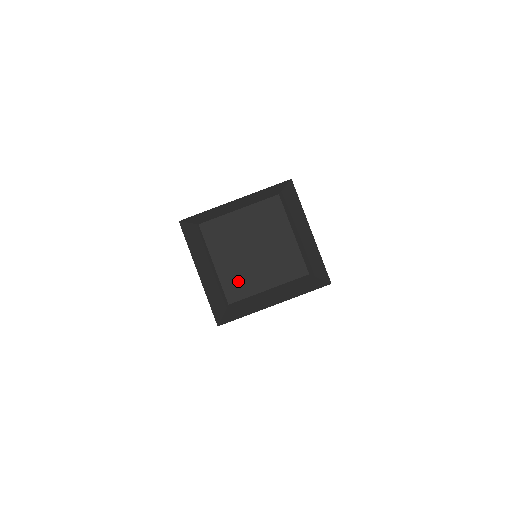
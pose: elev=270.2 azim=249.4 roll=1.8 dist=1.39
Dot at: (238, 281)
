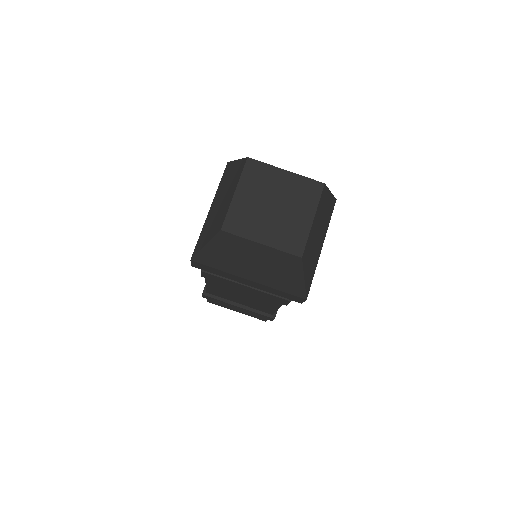
Dot at: (243, 219)
